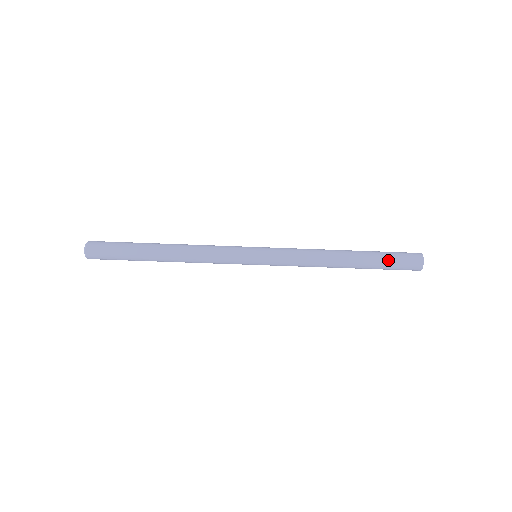
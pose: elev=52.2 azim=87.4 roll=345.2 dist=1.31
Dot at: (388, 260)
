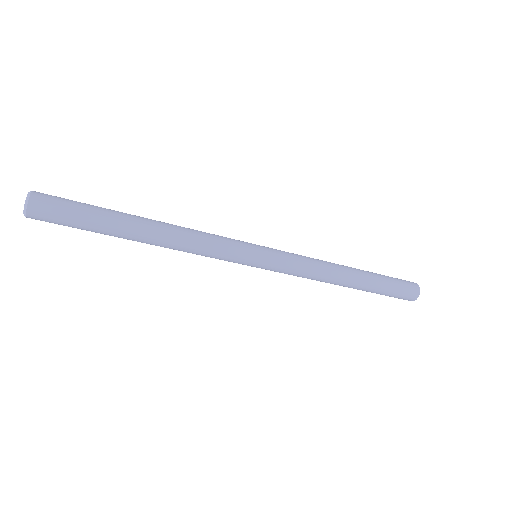
Dot at: (390, 281)
